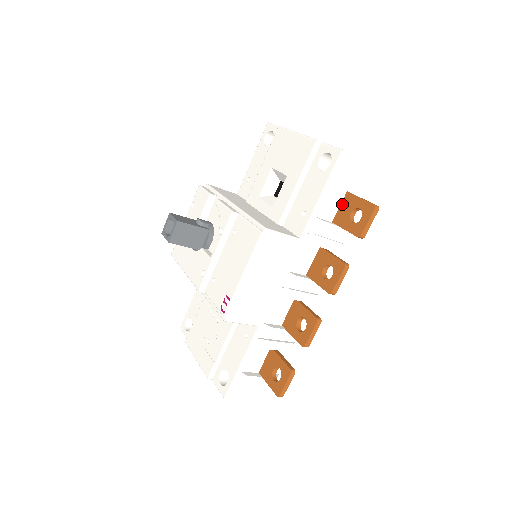
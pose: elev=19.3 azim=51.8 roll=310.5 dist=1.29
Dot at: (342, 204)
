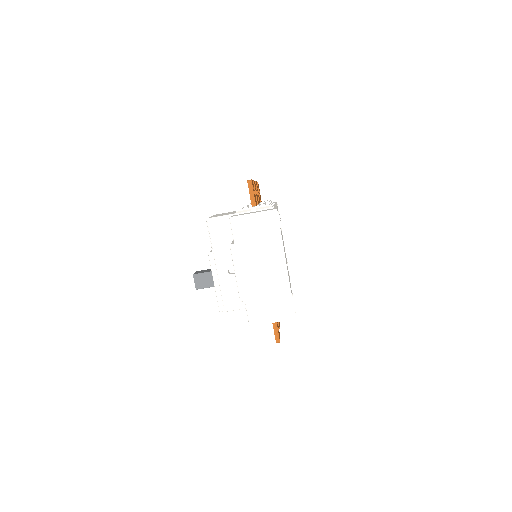
Dot at: occluded
